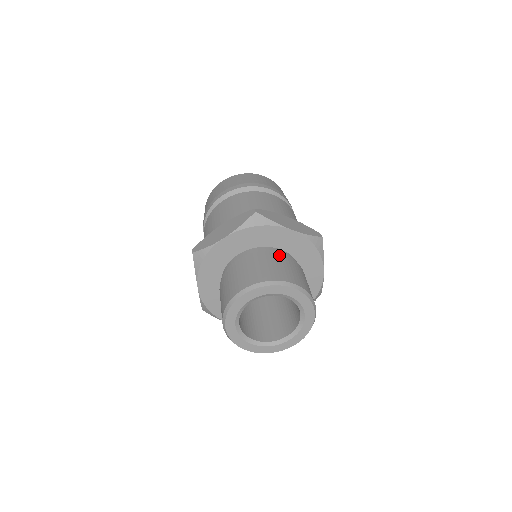
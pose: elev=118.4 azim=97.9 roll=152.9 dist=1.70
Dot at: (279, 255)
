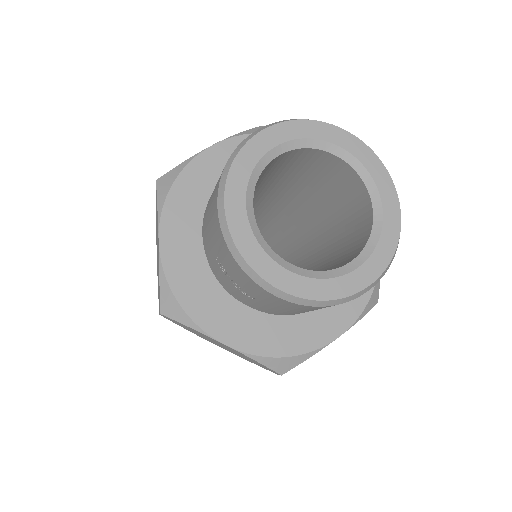
Dot at: occluded
